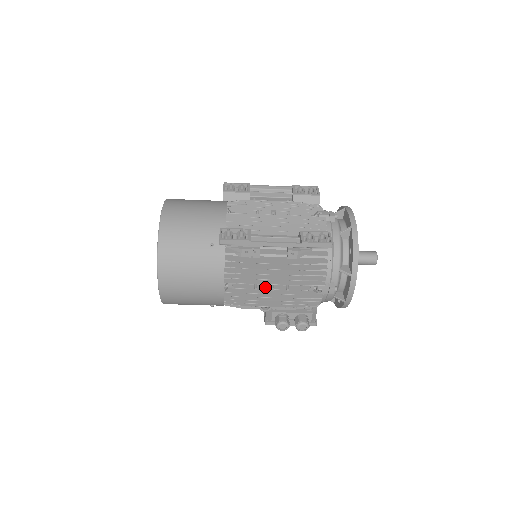
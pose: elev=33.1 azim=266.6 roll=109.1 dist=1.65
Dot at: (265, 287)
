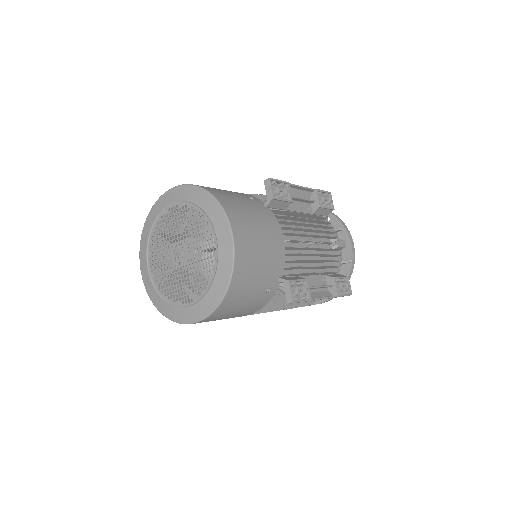
Dot at: occluded
